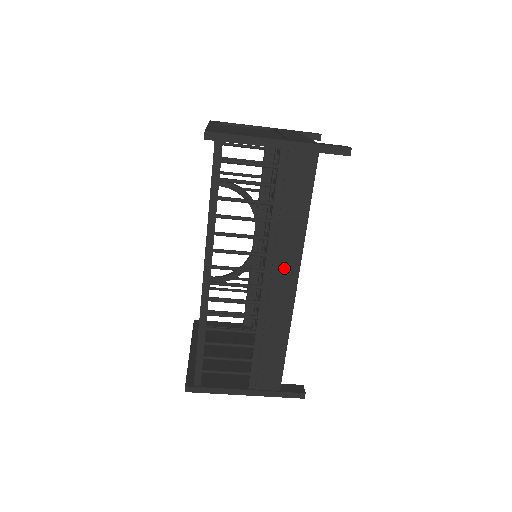
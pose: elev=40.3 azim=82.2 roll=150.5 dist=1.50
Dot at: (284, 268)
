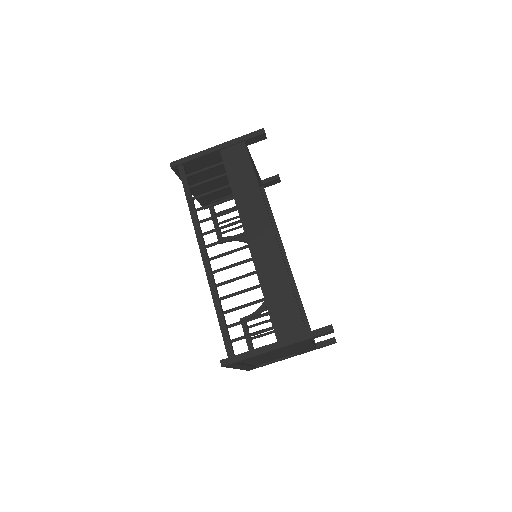
Dot at: (257, 222)
